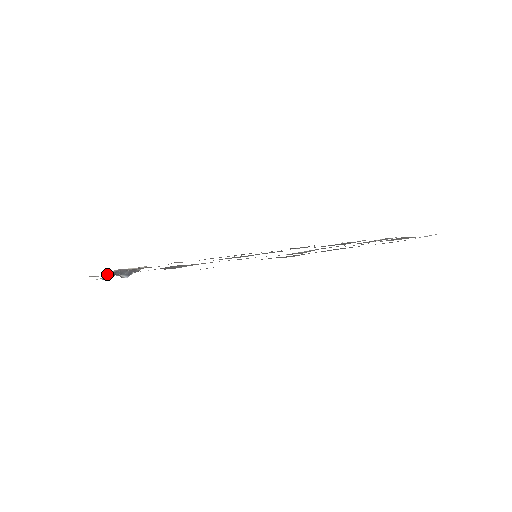
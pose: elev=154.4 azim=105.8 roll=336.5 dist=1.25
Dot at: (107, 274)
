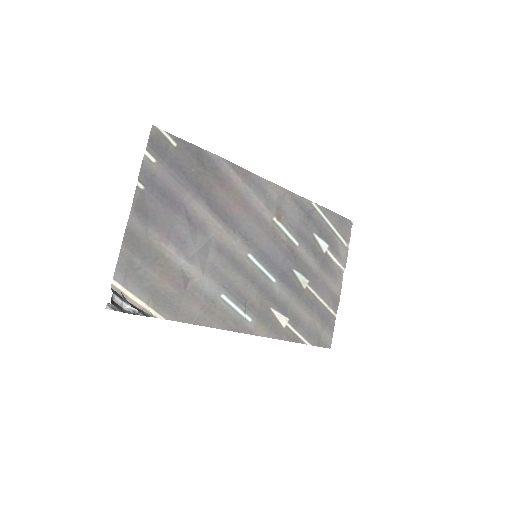
Dot at: (116, 294)
